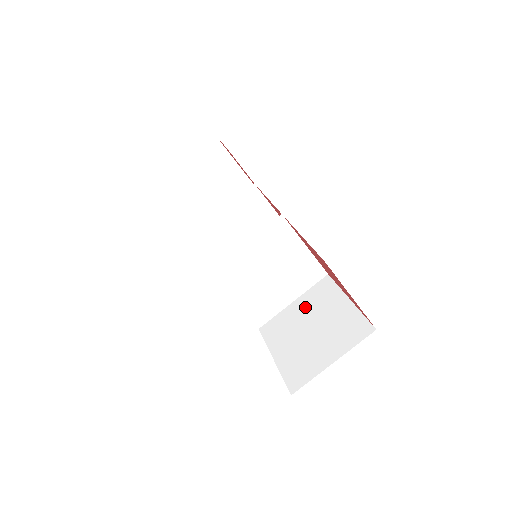
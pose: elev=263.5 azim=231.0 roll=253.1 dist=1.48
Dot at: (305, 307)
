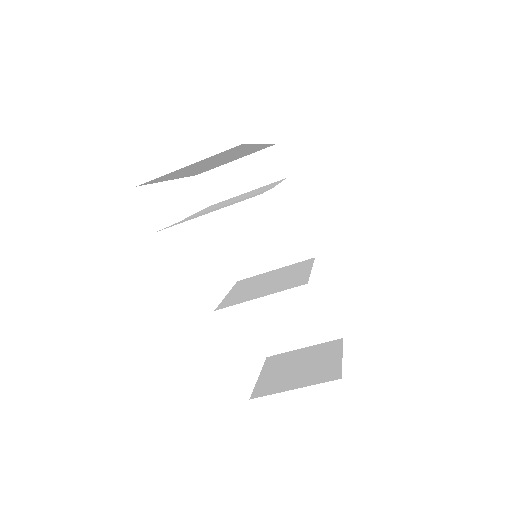
Dot at: occluded
